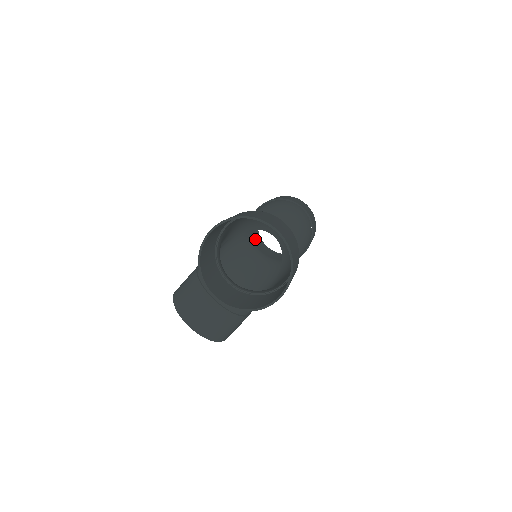
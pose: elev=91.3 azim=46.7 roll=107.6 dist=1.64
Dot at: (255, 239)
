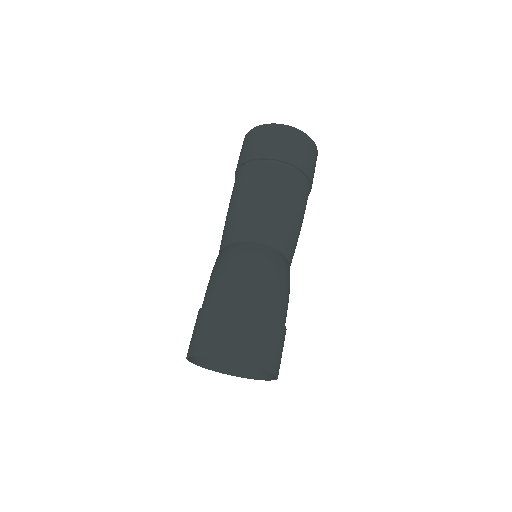
Dot at: occluded
